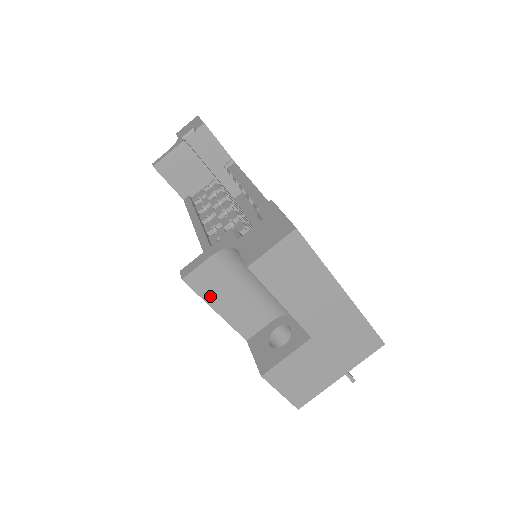
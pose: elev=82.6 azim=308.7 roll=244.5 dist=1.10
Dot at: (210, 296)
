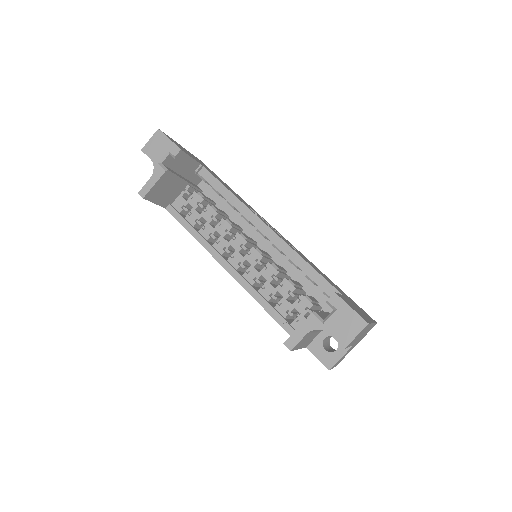
Dot at: (299, 346)
